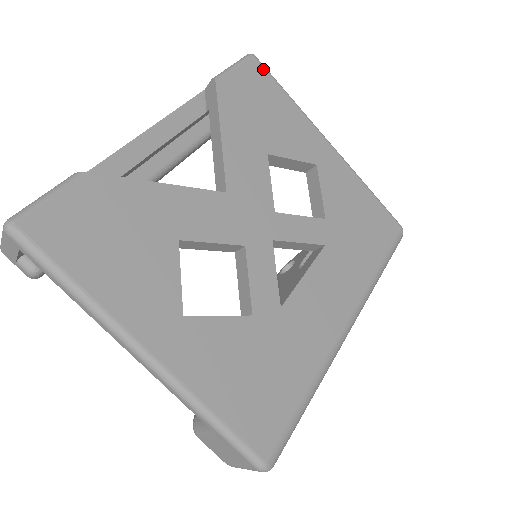
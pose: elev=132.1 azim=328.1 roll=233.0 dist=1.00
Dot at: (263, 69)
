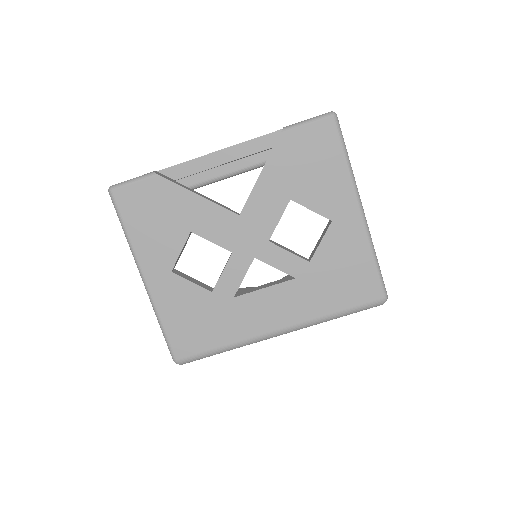
Dot at: (334, 129)
